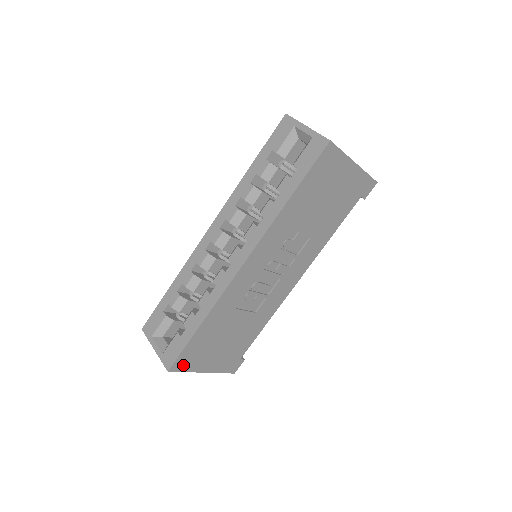
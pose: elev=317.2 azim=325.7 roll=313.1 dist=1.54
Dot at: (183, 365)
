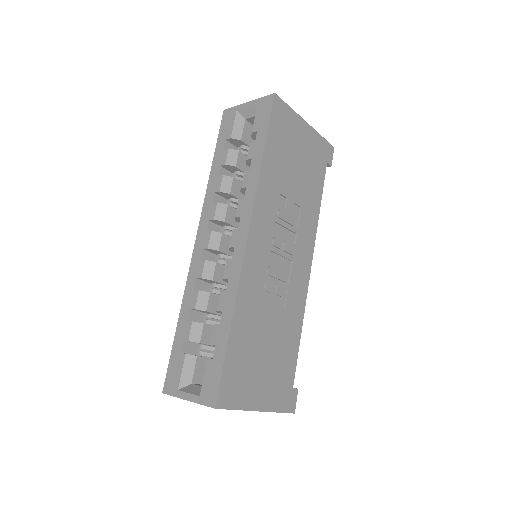
Dot at: (230, 397)
